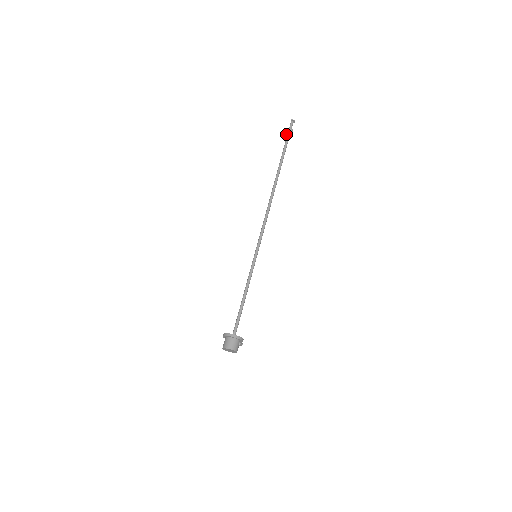
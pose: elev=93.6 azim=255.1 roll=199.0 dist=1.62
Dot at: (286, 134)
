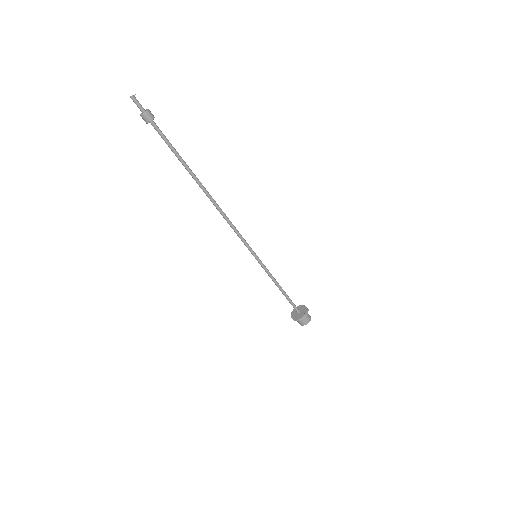
Dot at: occluded
